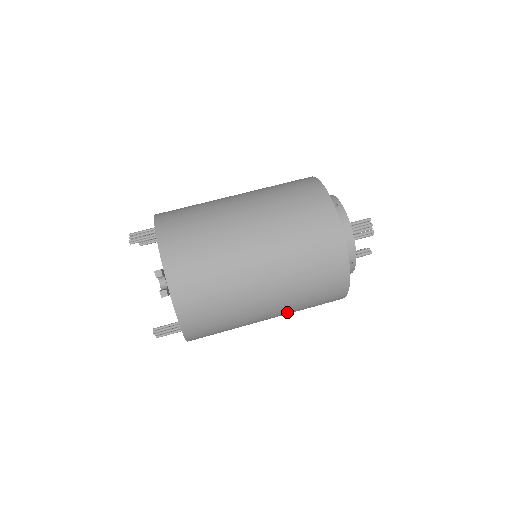
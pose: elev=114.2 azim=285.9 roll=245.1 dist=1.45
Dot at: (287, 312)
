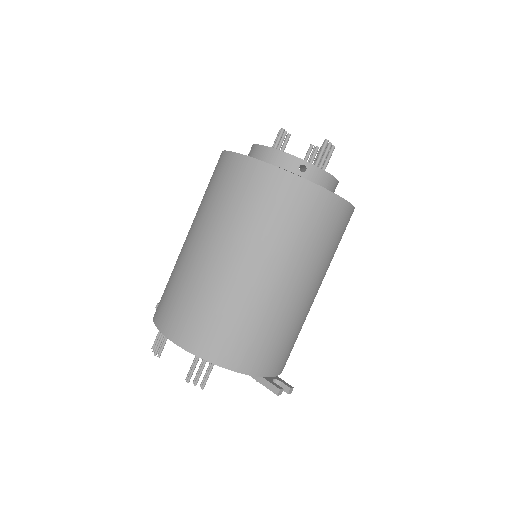
Dot at: occluded
